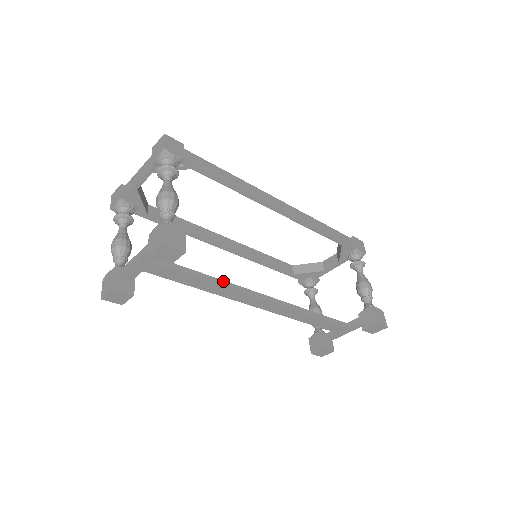
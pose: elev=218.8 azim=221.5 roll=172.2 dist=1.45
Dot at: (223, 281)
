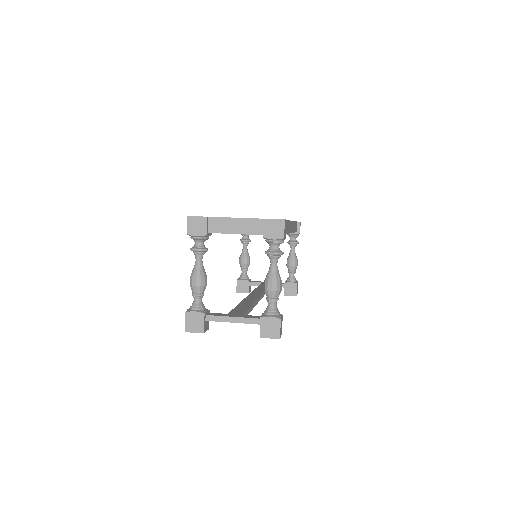
Dot at: (254, 303)
